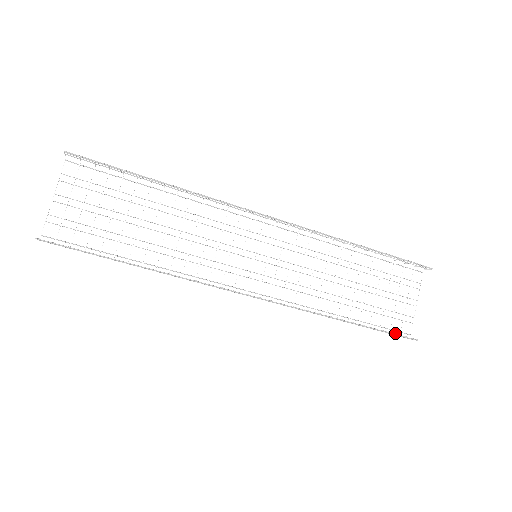
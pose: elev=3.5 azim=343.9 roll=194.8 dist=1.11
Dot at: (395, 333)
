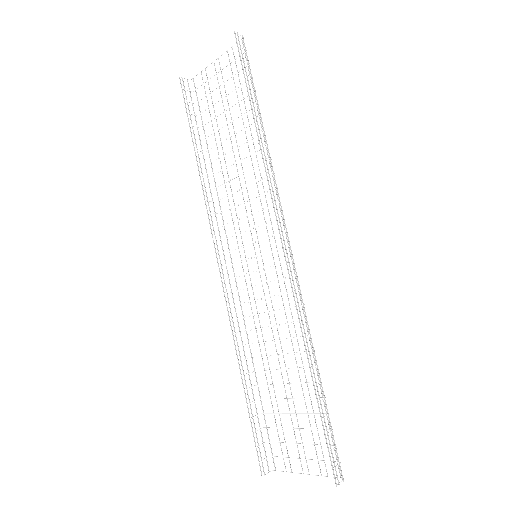
Dot at: (260, 445)
